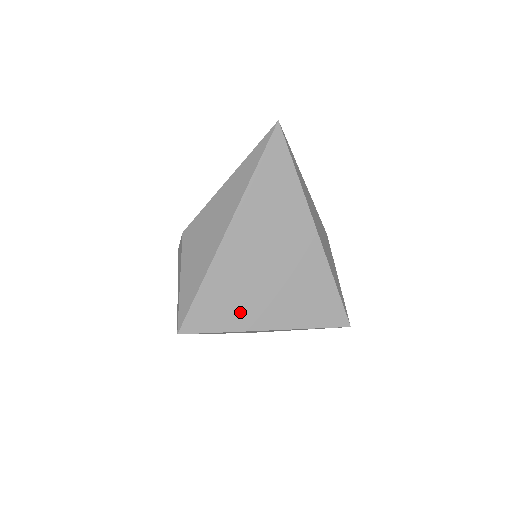
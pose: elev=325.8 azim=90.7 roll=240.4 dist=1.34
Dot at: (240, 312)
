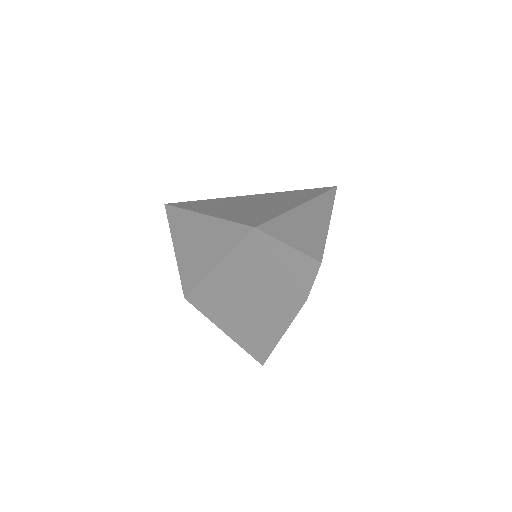
Dot at: (205, 207)
